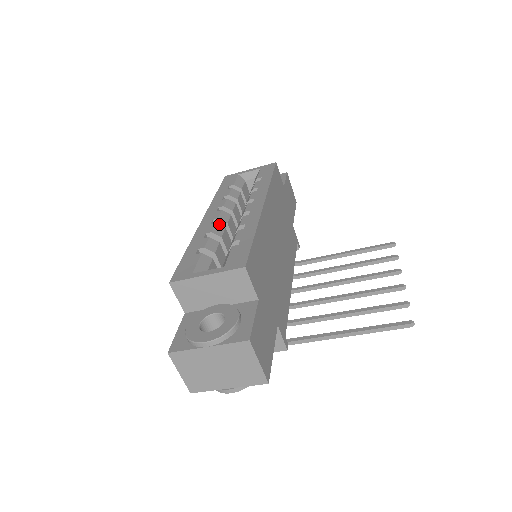
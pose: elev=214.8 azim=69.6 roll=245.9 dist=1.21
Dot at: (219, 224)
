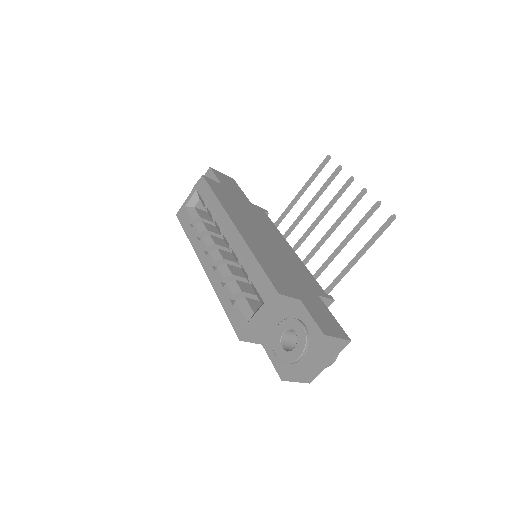
Dot at: (218, 264)
